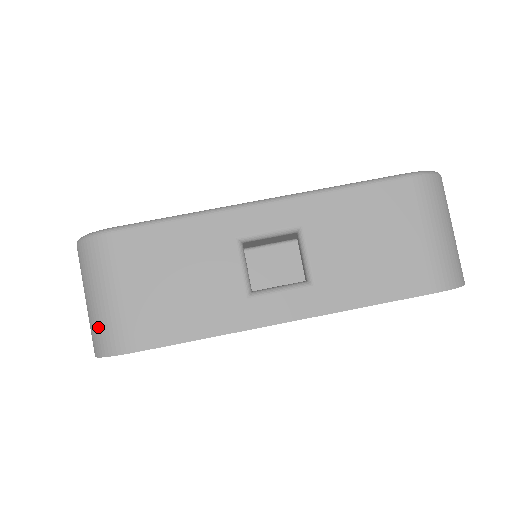
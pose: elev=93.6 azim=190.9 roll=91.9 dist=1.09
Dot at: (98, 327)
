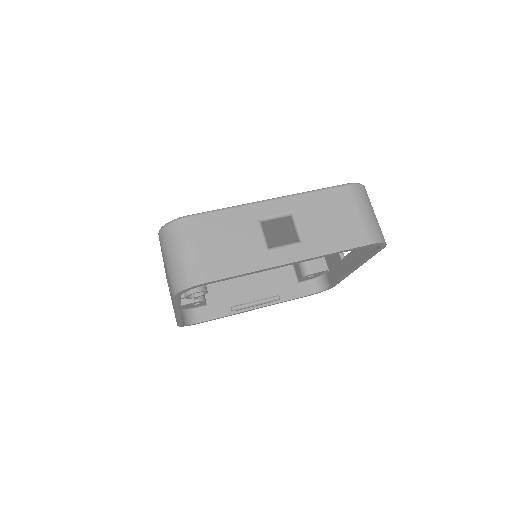
Dot at: (179, 273)
